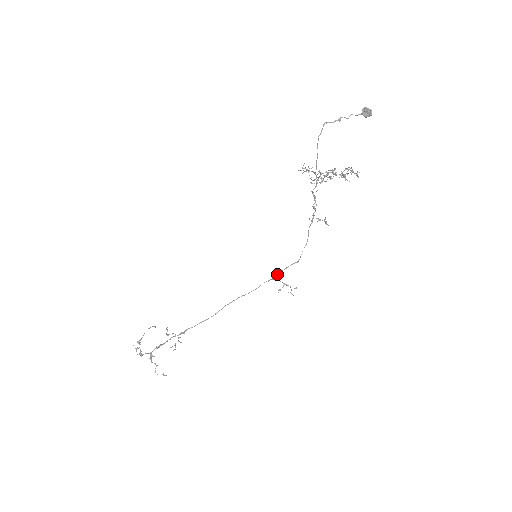
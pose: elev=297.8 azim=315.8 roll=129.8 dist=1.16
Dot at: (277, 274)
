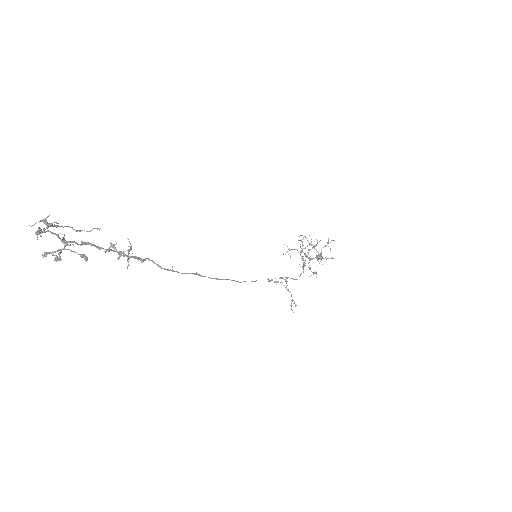
Dot at: occluded
